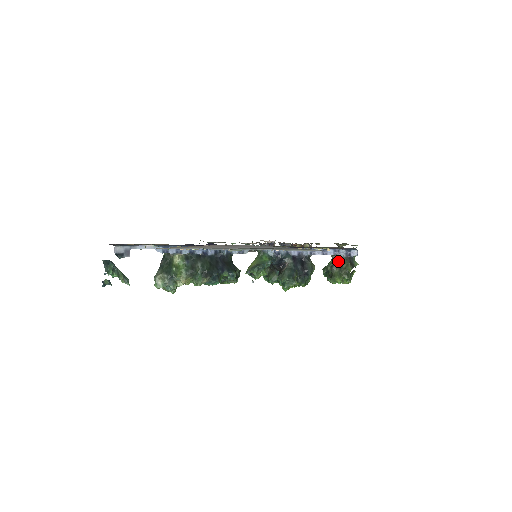
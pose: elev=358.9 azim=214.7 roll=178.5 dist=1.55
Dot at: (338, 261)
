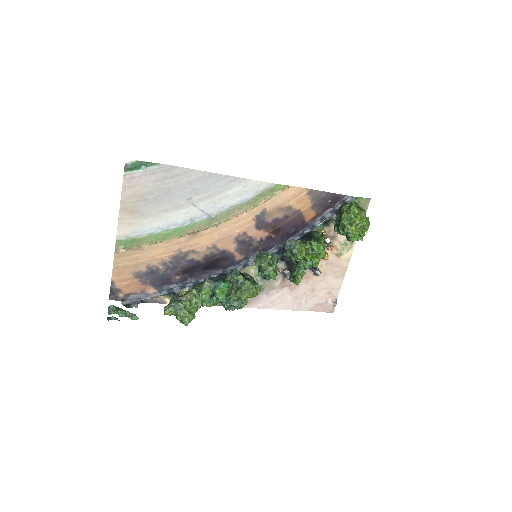
Dot at: (338, 212)
